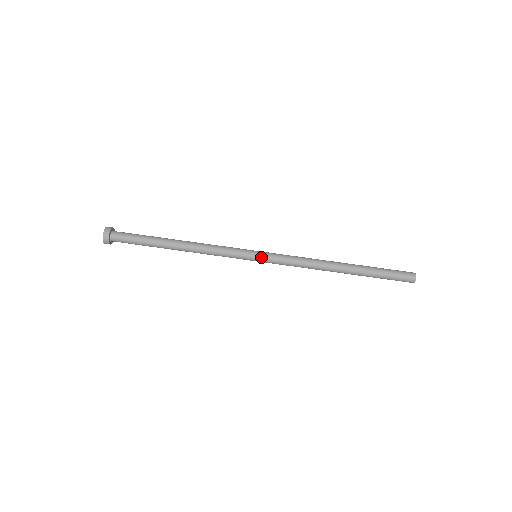
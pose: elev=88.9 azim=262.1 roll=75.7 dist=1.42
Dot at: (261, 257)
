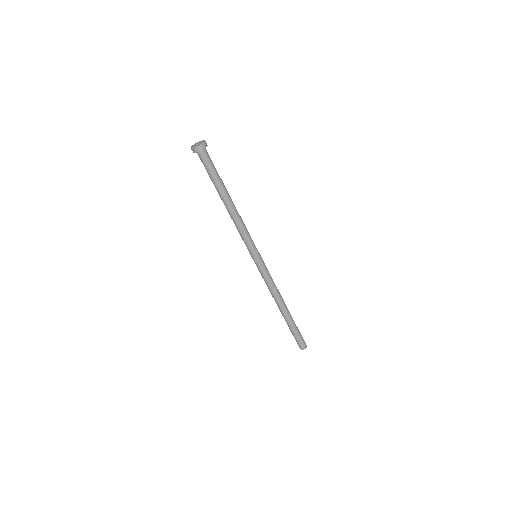
Dot at: (258, 261)
